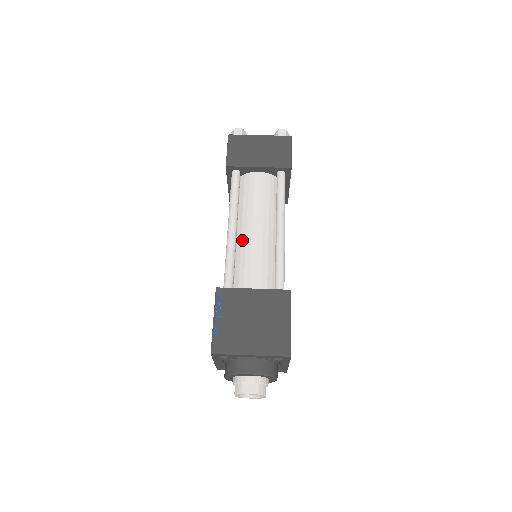
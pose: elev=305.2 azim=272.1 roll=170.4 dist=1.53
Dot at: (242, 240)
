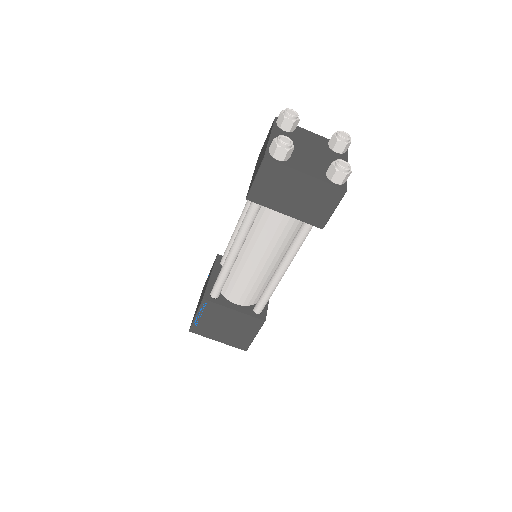
Dot at: (241, 263)
